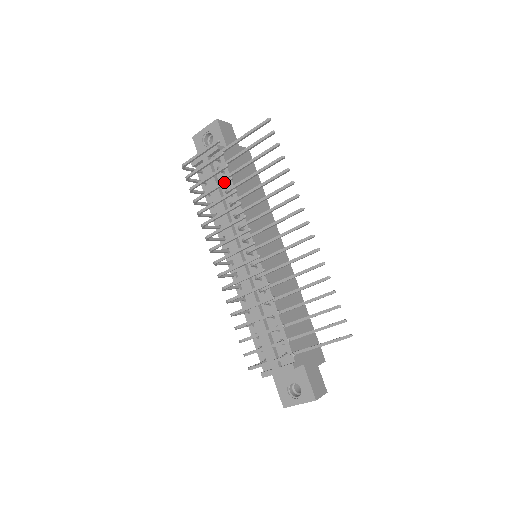
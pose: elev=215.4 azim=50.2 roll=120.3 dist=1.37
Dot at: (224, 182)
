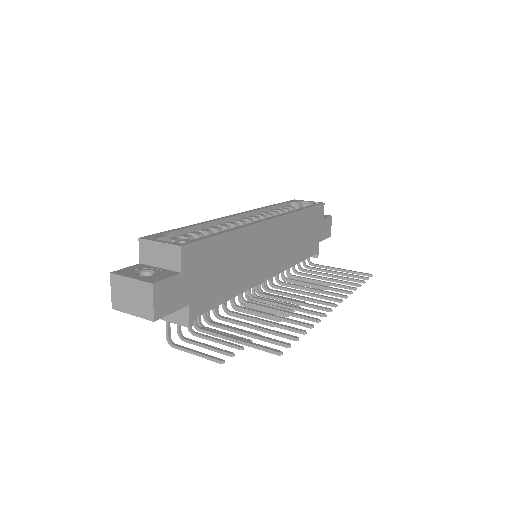
Dot at: occluded
